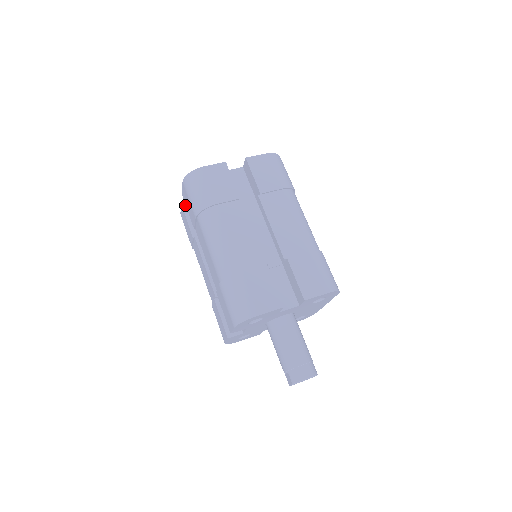
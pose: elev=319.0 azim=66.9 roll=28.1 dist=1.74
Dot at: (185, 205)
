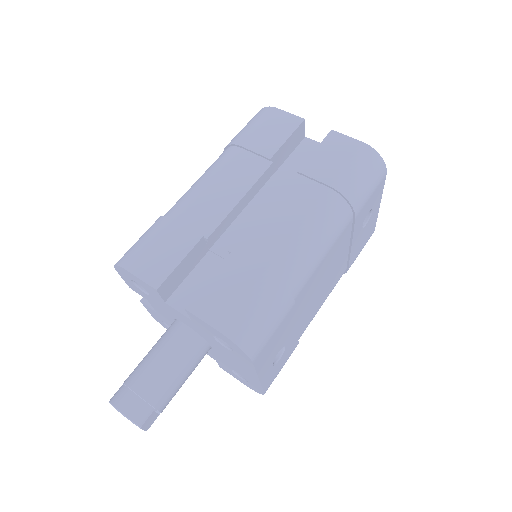
Dot at: occluded
